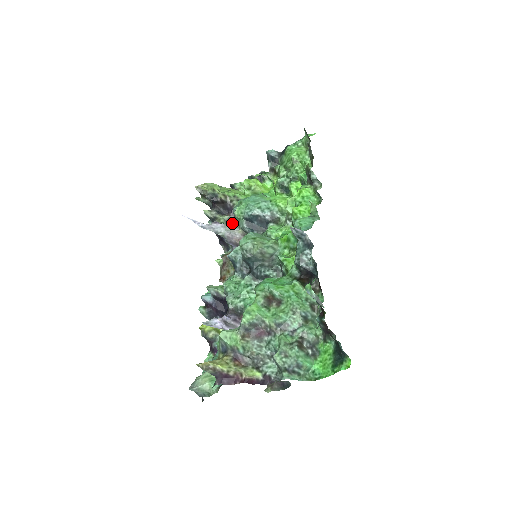
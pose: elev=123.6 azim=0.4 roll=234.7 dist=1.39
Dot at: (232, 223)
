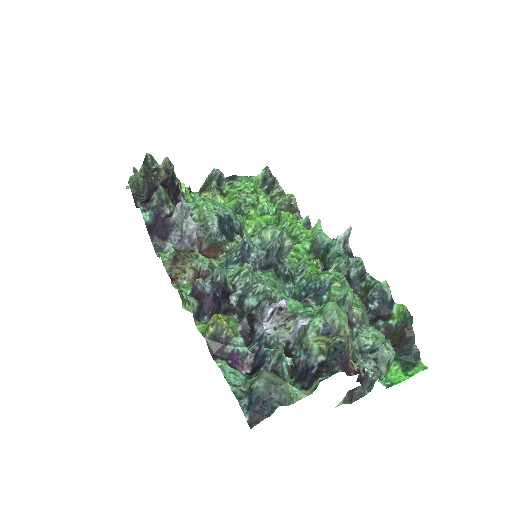
Dot at: occluded
